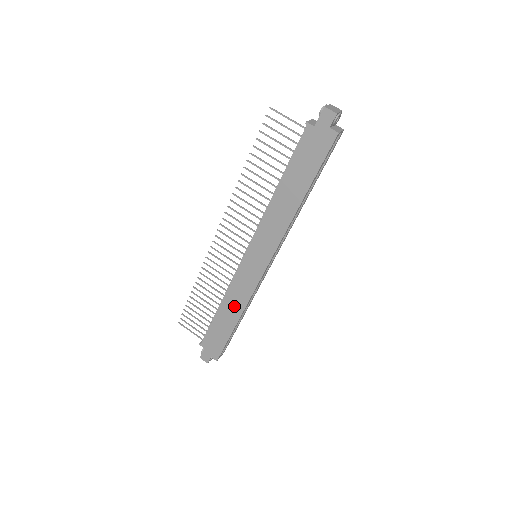
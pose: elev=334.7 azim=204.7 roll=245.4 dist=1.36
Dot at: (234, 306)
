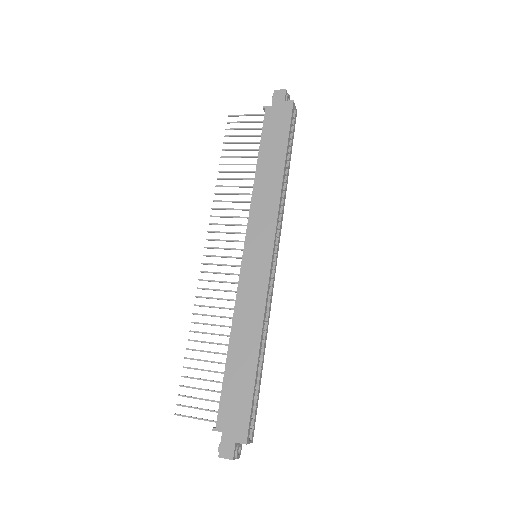
Dot at: (248, 330)
